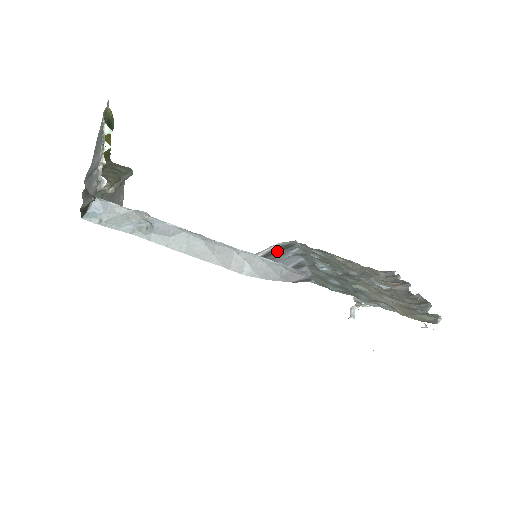
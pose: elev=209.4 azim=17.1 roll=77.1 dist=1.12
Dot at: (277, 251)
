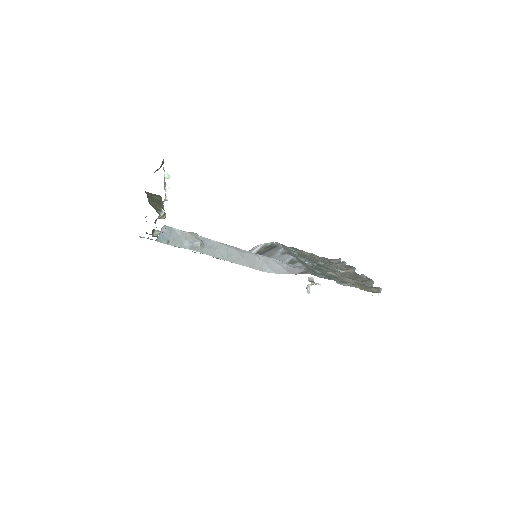
Dot at: (266, 251)
